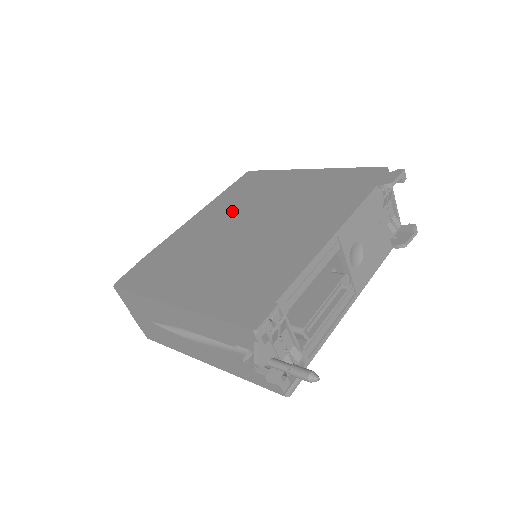
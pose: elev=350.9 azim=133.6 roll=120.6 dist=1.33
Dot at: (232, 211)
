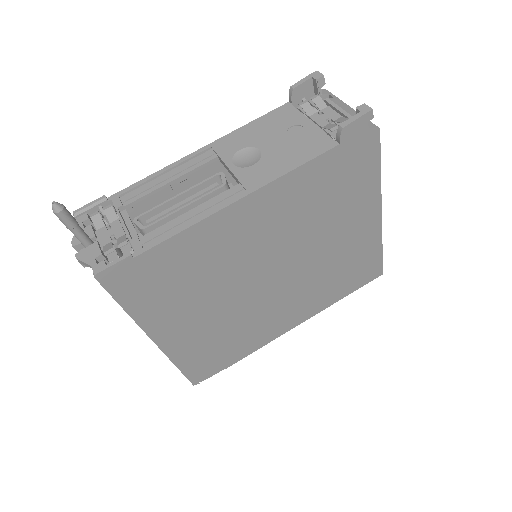
Dot at: occluded
